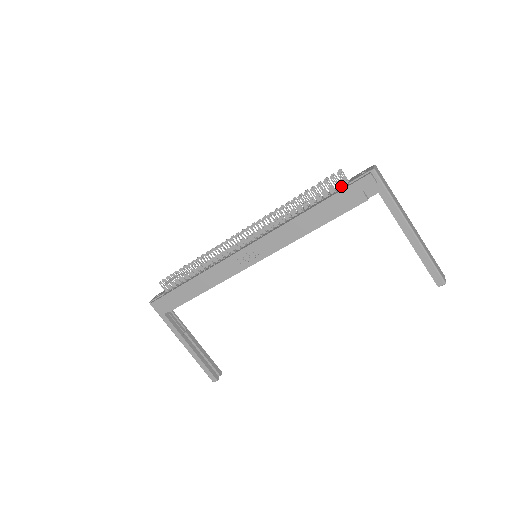
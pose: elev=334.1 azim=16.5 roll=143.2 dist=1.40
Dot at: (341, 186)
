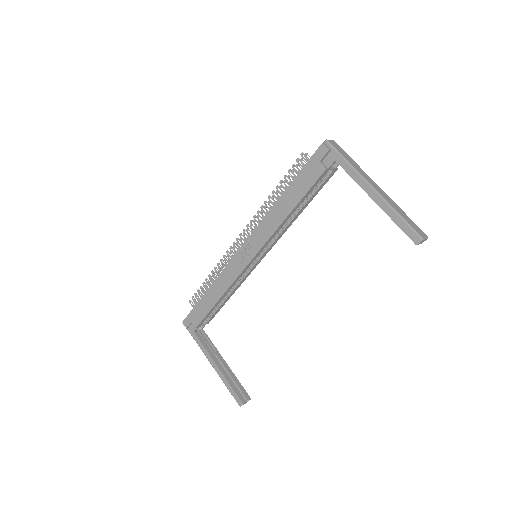
Dot at: occluded
